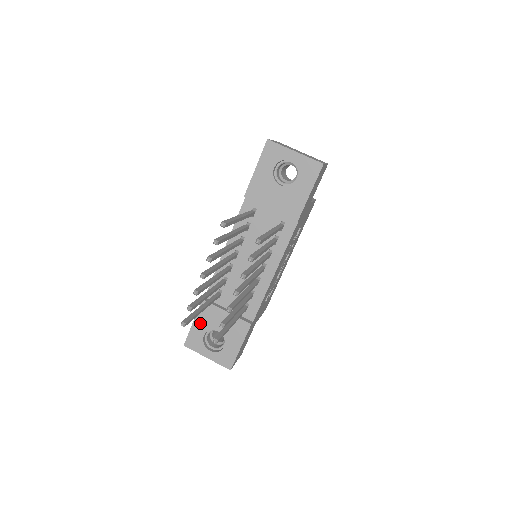
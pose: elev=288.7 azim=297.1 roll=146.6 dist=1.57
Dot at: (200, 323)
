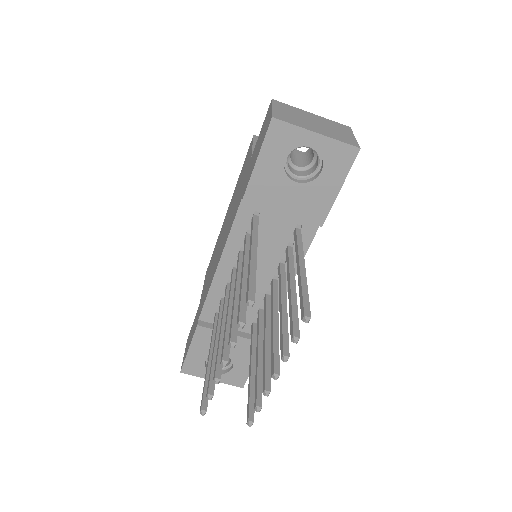
Dot at: (198, 349)
